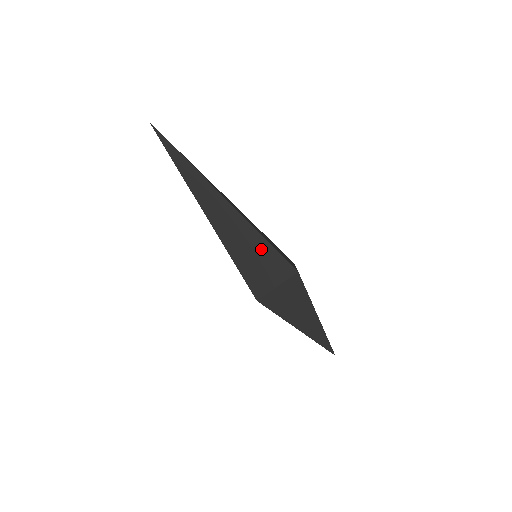
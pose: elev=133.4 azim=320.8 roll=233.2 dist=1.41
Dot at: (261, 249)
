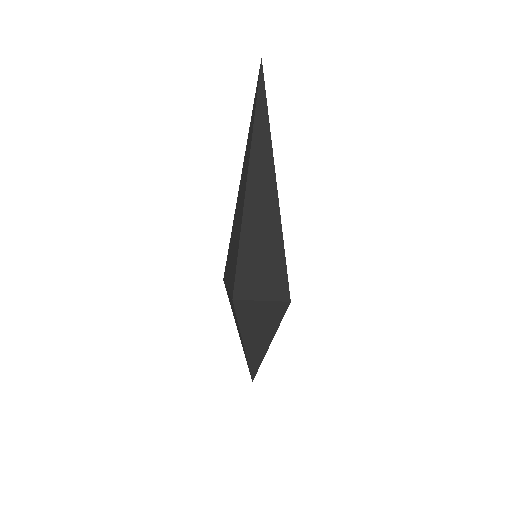
Dot at: (274, 259)
